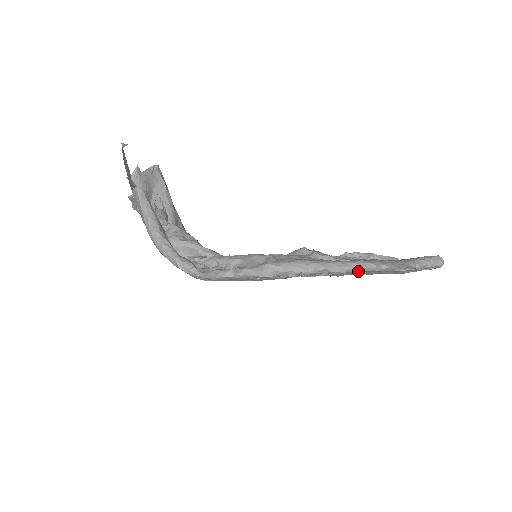
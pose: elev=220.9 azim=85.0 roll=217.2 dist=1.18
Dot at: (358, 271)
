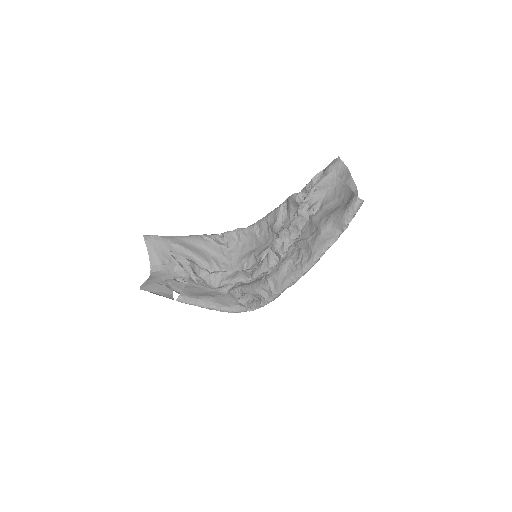
Dot at: (318, 260)
